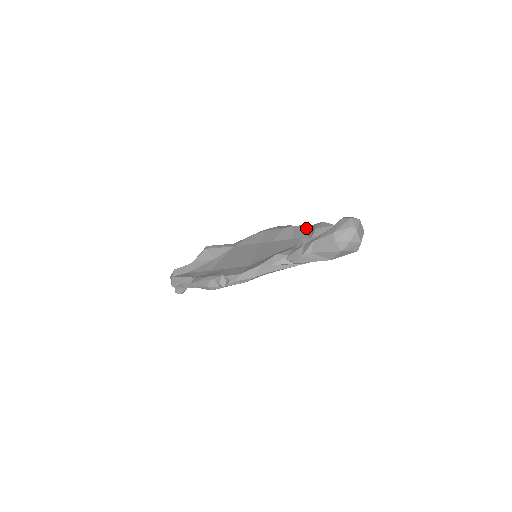
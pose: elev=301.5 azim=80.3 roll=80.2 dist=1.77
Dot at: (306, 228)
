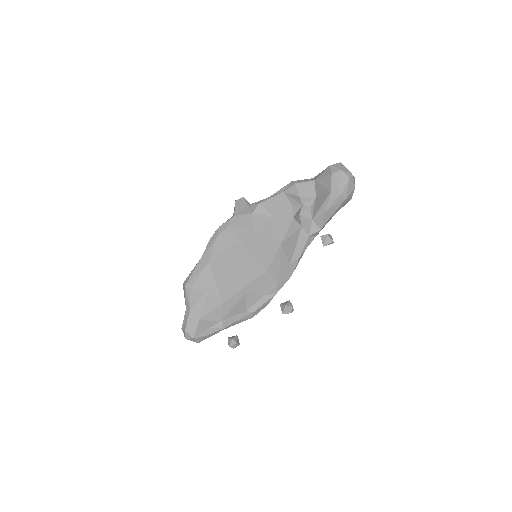
Dot at: (280, 199)
